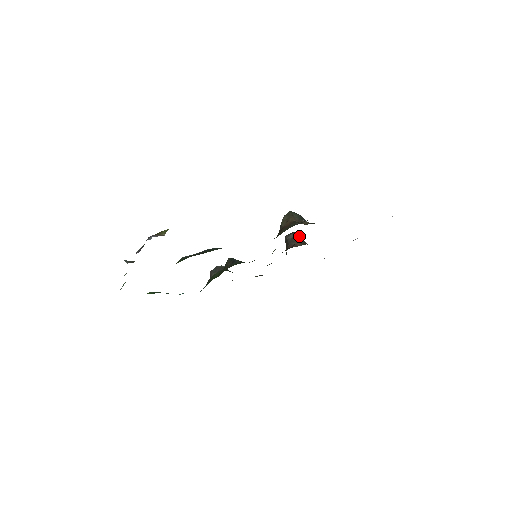
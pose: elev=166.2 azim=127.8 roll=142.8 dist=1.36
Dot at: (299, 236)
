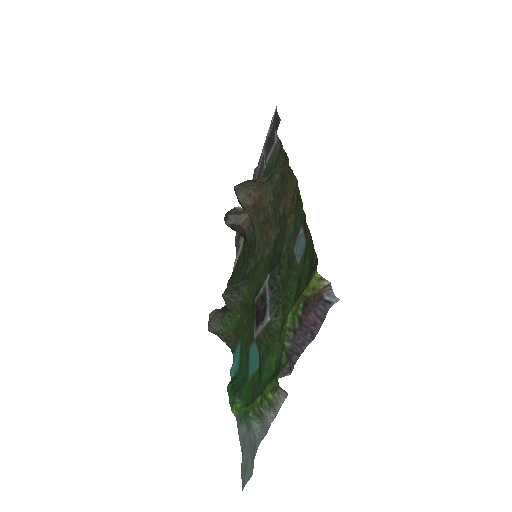
Dot at: (236, 210)
